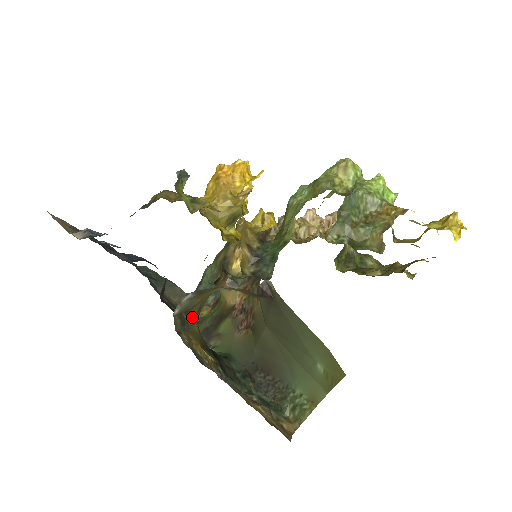
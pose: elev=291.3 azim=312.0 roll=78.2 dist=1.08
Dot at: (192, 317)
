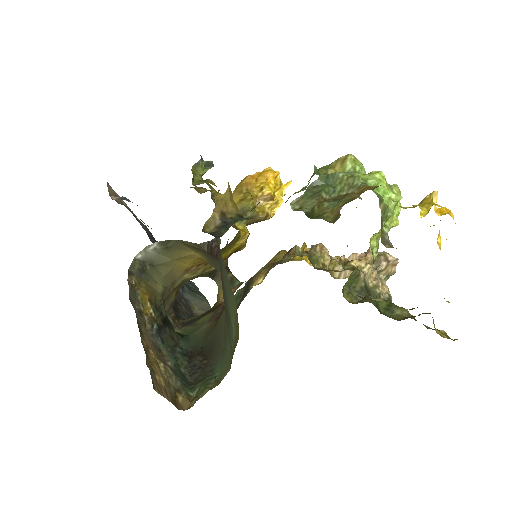
Dot at: (158, 275)
